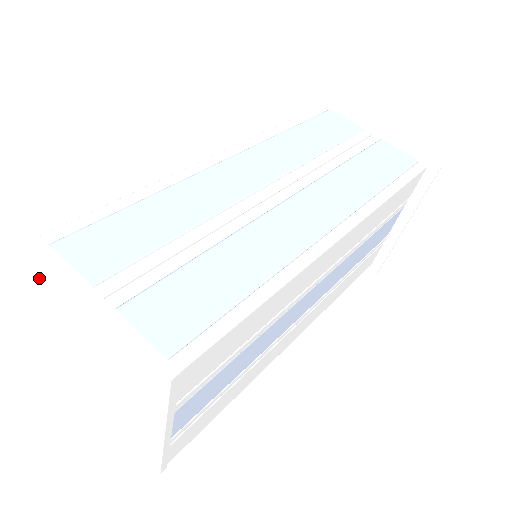
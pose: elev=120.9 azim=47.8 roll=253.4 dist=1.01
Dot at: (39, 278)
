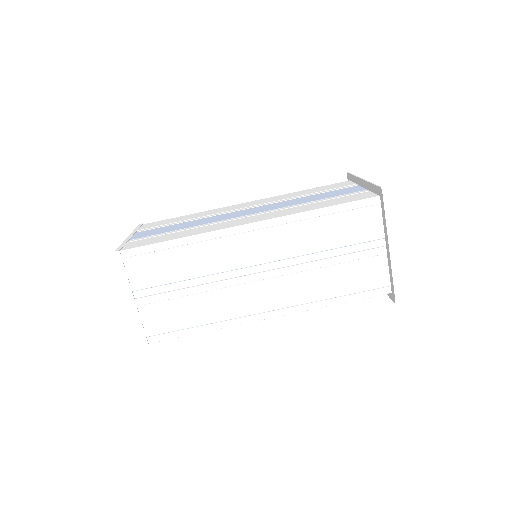
Dot at: occluded
